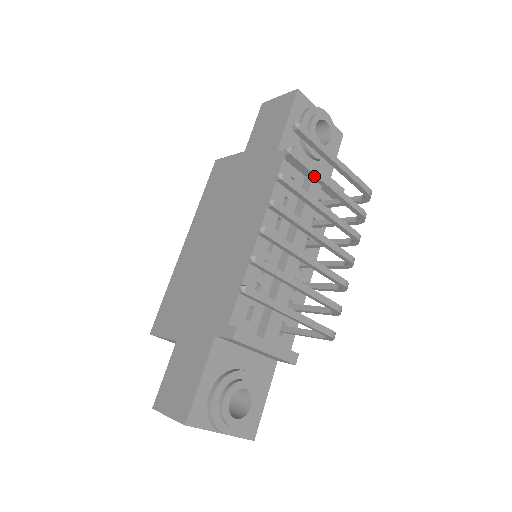
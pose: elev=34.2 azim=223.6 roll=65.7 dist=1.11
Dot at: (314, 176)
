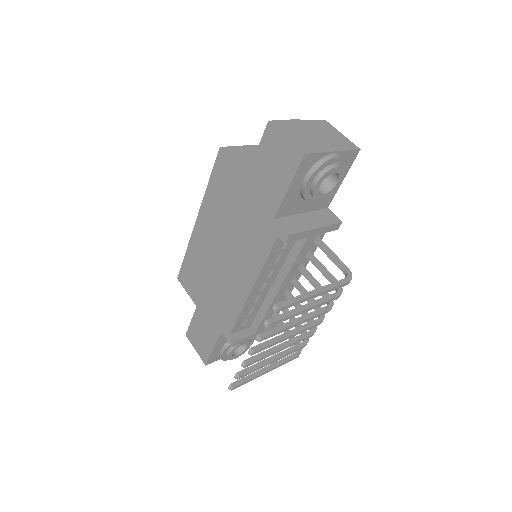
Dot at: (291, 316)
